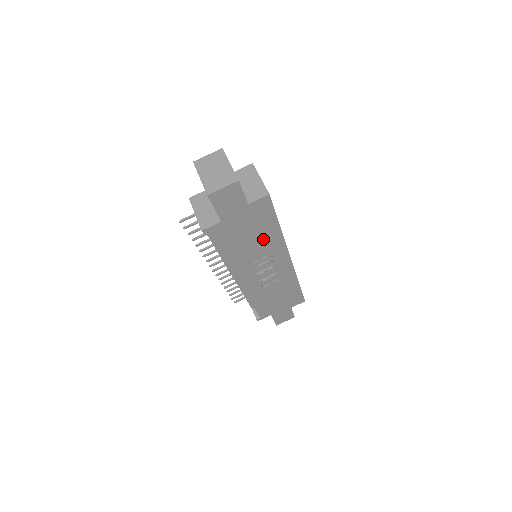
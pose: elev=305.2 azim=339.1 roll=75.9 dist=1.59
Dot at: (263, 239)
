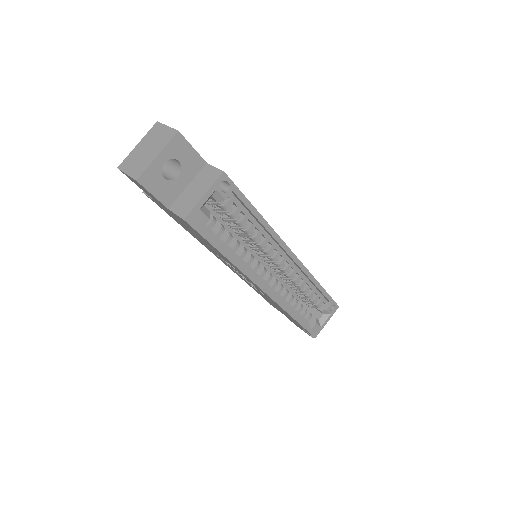
Dot at: occluded
